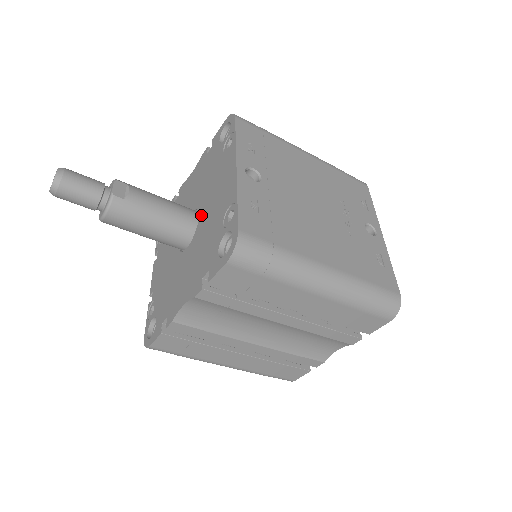
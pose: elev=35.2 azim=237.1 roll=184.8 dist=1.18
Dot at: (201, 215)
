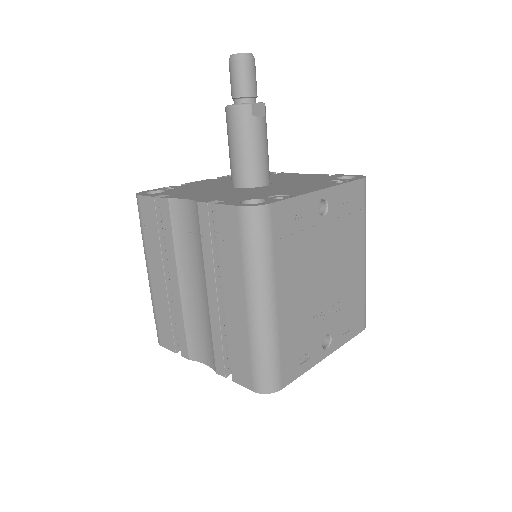
Dot at: (269, 186)
